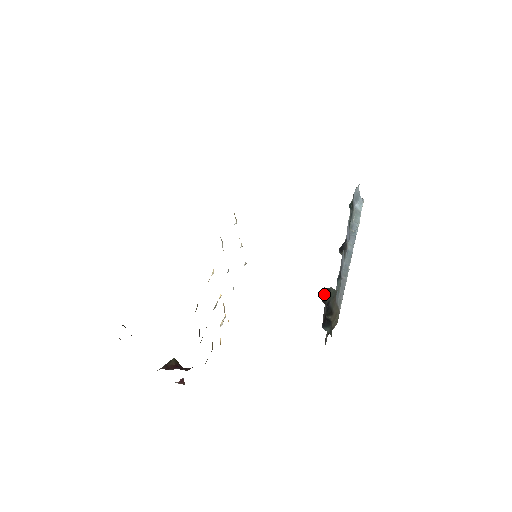
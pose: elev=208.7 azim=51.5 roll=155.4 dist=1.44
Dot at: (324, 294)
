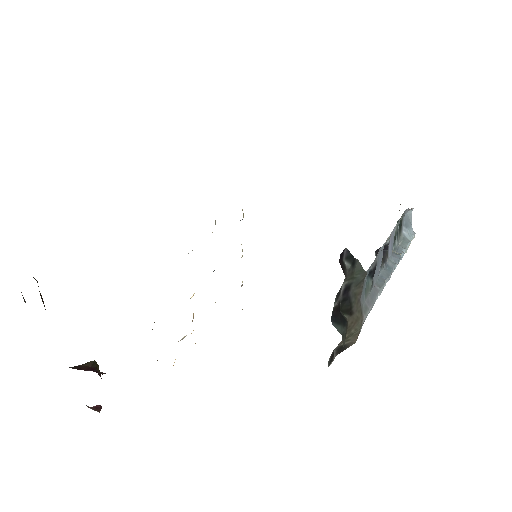
Dot at: (345, 262)
